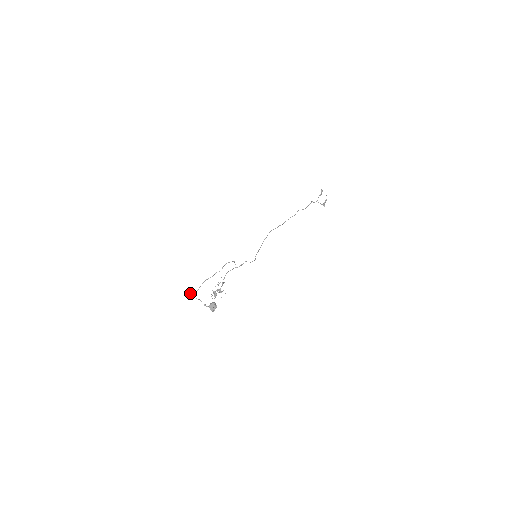
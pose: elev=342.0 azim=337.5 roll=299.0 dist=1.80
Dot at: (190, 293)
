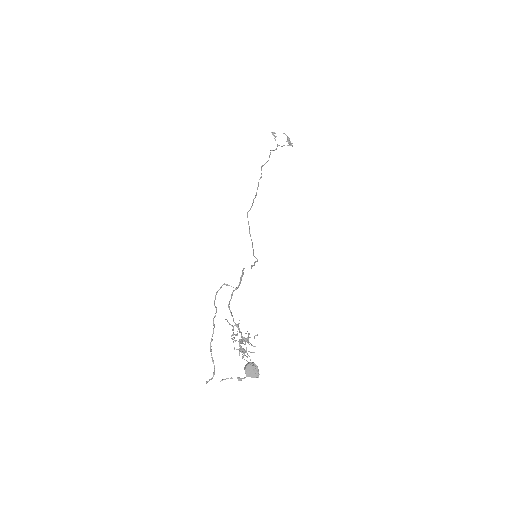
Dot at: occluded
